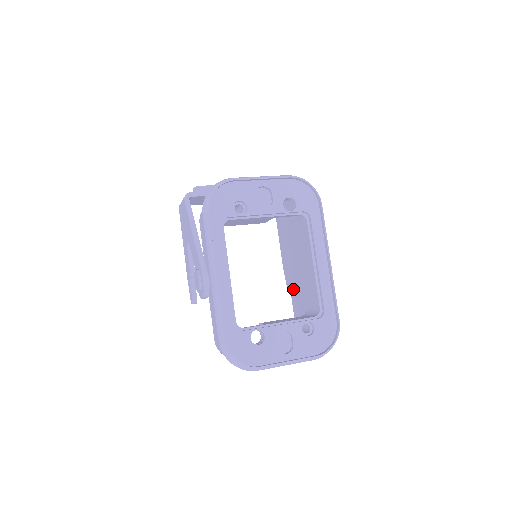
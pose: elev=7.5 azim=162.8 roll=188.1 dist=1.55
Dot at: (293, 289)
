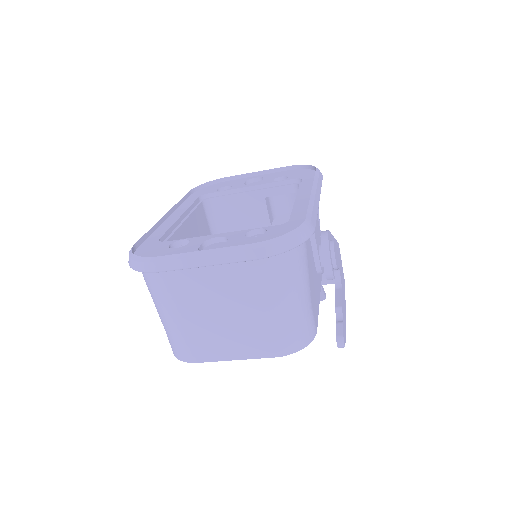
Dot at: occluded
